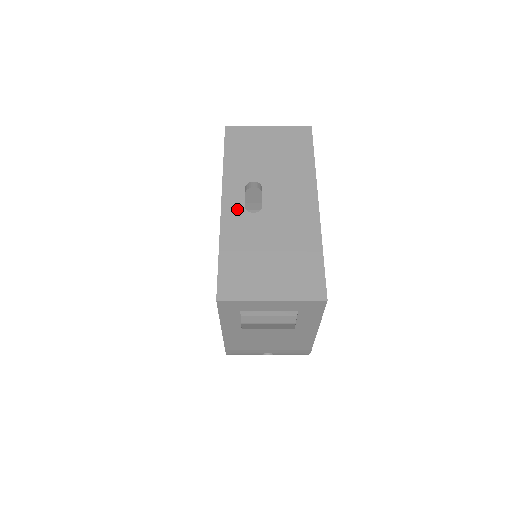
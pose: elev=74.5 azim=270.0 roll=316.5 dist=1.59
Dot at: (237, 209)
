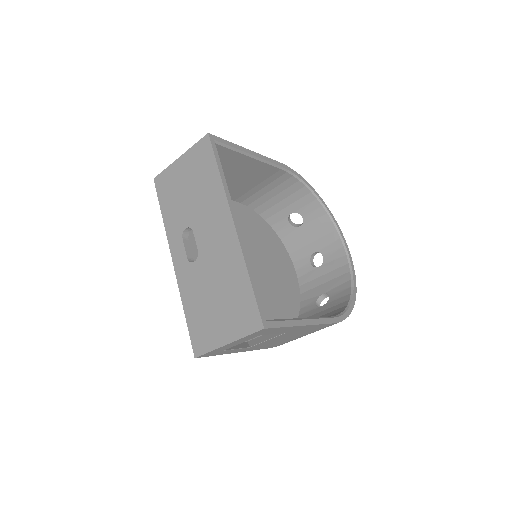
Dot at: (183, 264)
